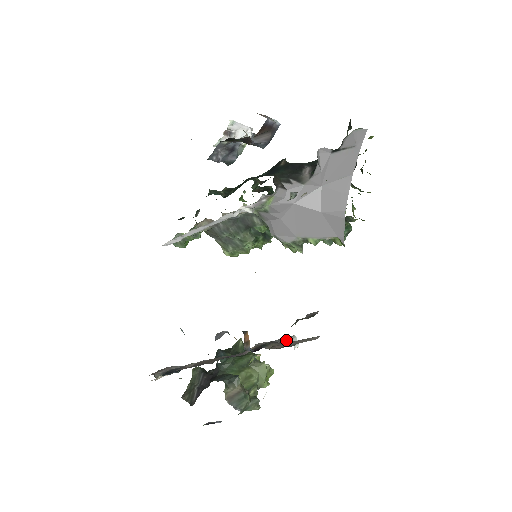
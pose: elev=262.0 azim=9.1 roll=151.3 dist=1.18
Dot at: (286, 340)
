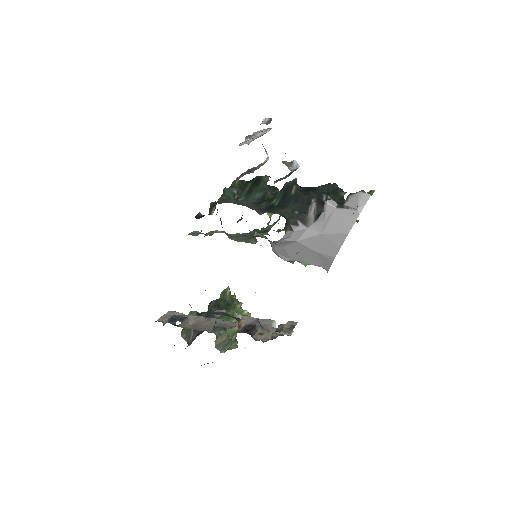
Dot at: (268, 325)
